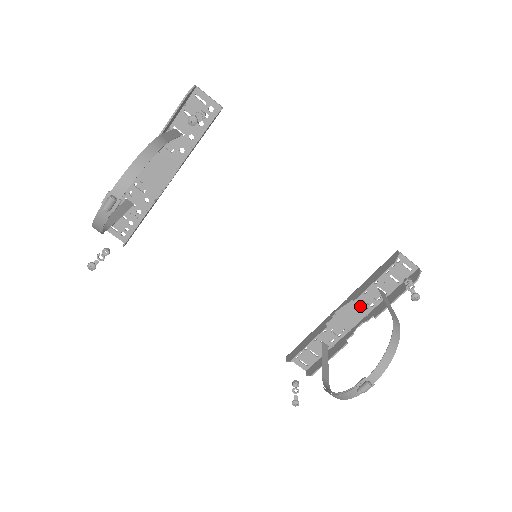
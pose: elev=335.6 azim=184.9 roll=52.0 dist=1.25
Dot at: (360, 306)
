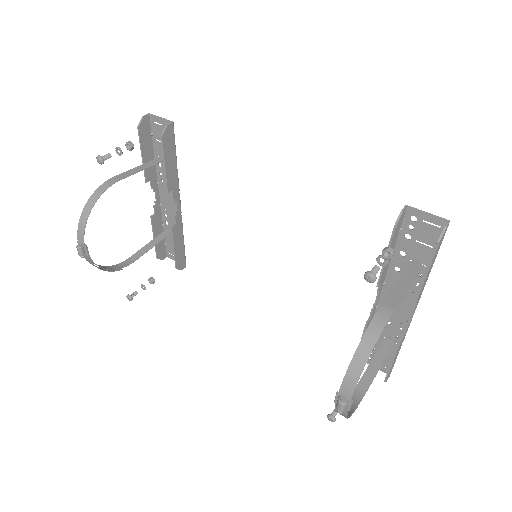
Dot at: occluded
